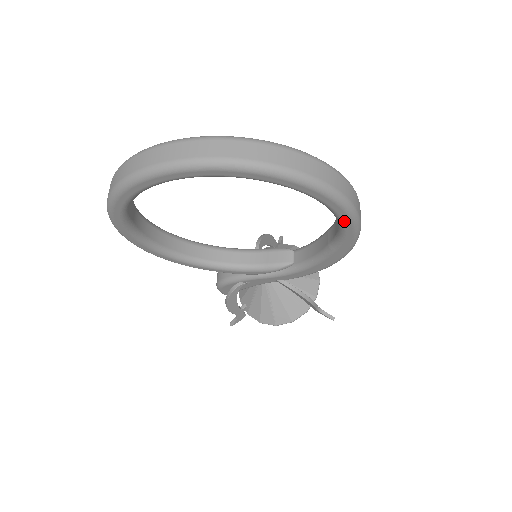
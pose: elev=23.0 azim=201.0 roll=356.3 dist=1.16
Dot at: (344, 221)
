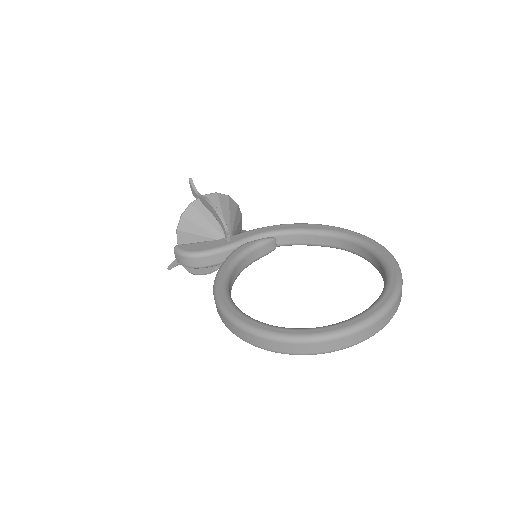
Dot at: occluded
